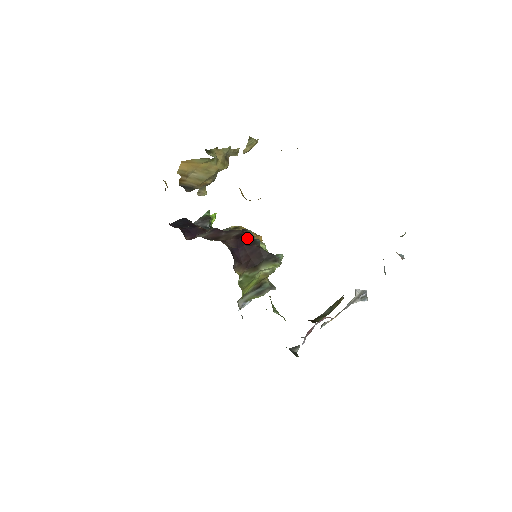
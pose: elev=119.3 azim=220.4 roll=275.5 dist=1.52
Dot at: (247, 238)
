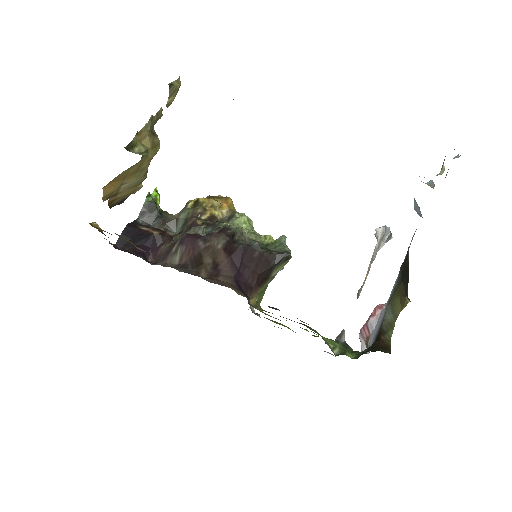
Dot at: (242, 248)
